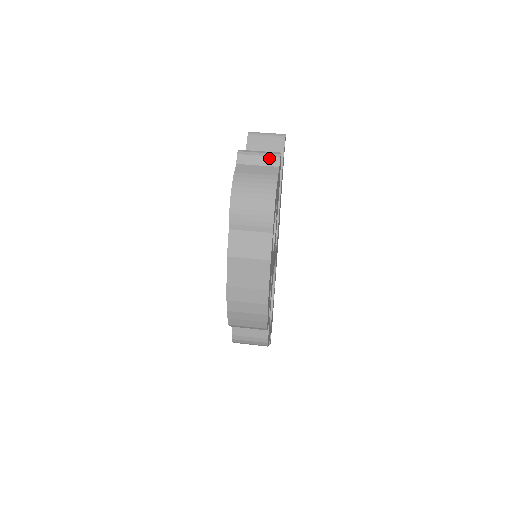
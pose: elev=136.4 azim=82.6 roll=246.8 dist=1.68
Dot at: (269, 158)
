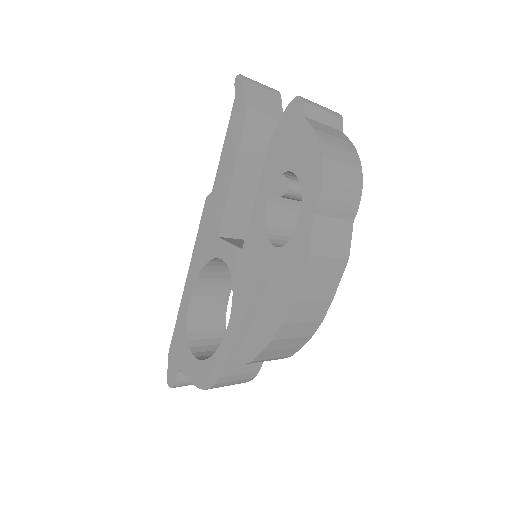
Dot at: (334, 117)
